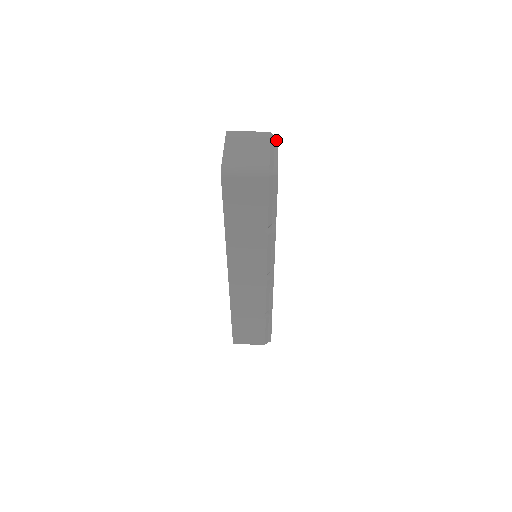
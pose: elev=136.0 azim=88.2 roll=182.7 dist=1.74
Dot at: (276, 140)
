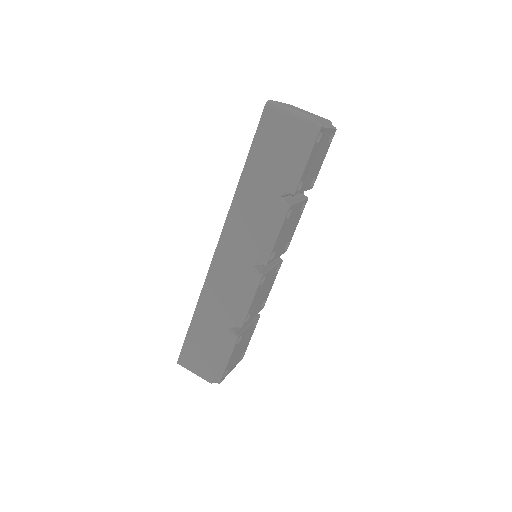
Dot at: (333, 126)
